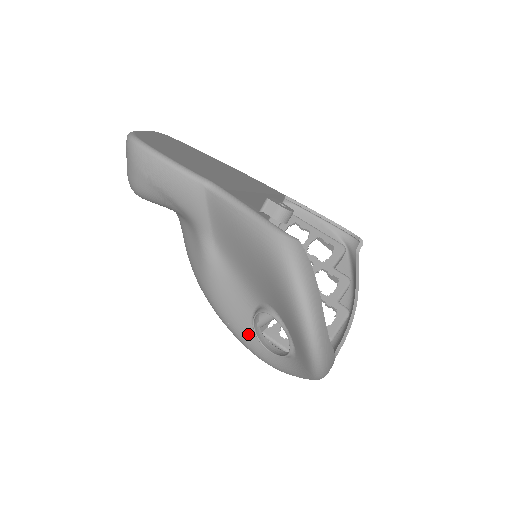
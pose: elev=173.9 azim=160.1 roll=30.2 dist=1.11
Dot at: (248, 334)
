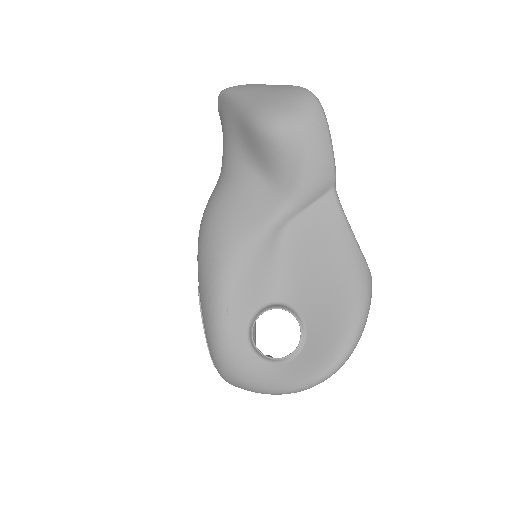
Dot at: (241, 317)
